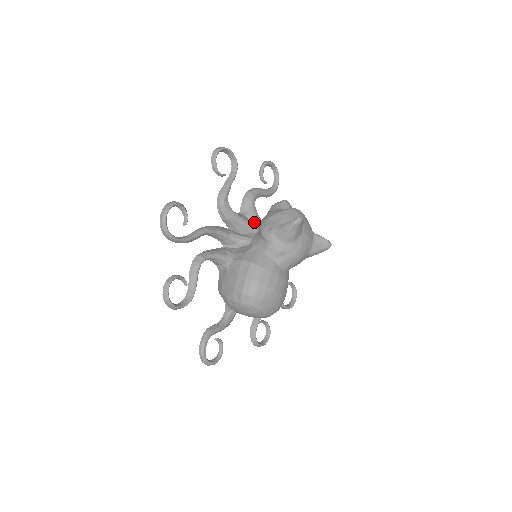
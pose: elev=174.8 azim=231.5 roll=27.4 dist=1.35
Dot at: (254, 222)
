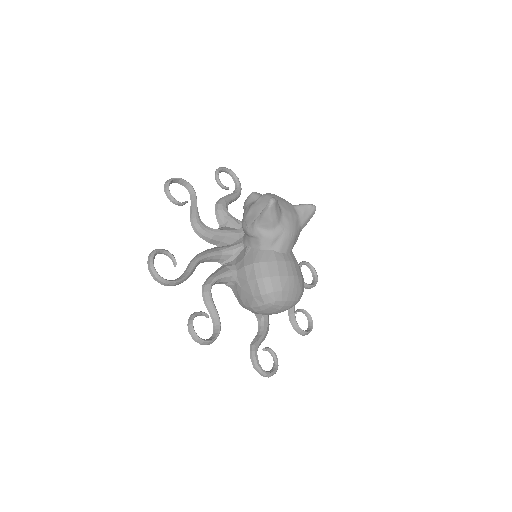
Dot at: (237, 228)
